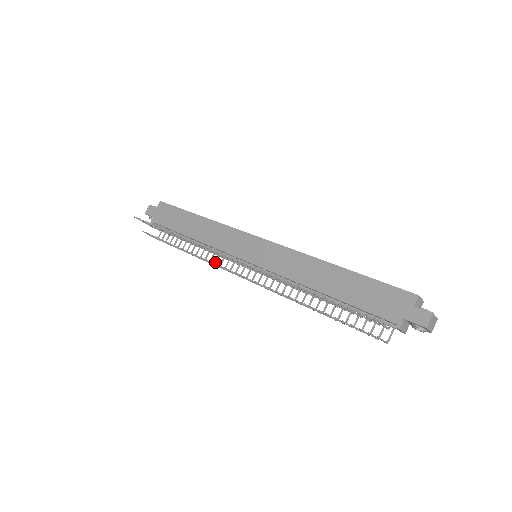
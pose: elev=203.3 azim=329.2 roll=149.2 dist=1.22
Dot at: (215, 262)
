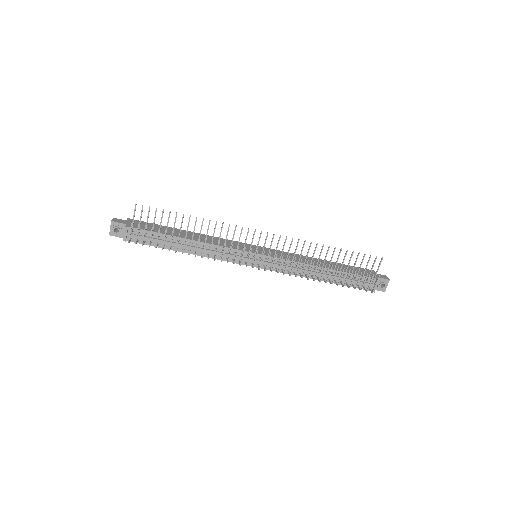
Dot at: (215, 259)
